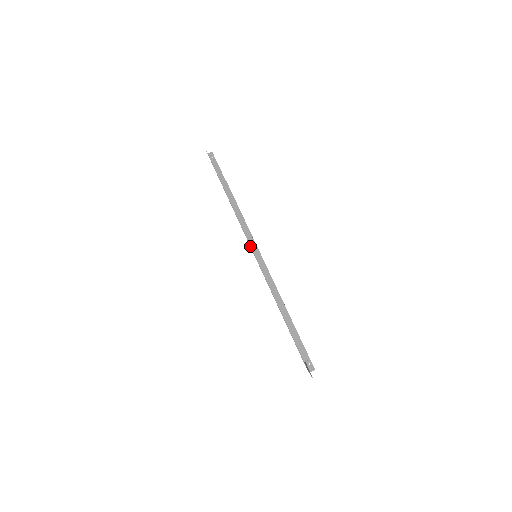
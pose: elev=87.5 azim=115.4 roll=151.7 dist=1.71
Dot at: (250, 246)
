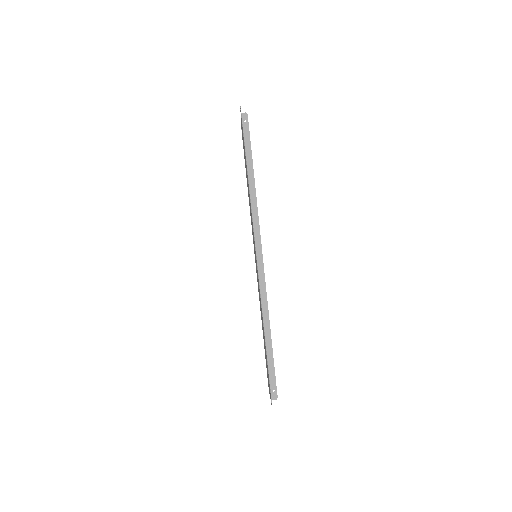
Dot at: (256, 256)
